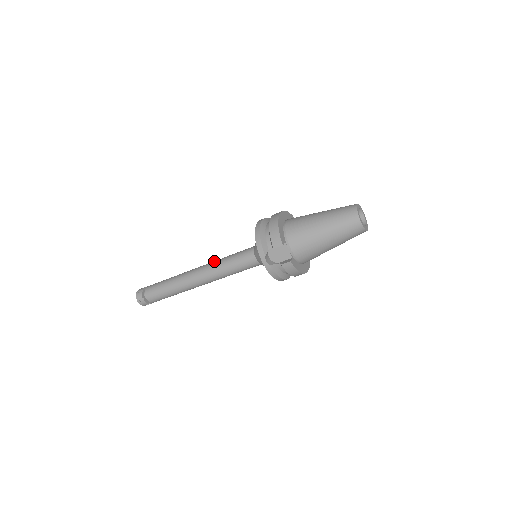
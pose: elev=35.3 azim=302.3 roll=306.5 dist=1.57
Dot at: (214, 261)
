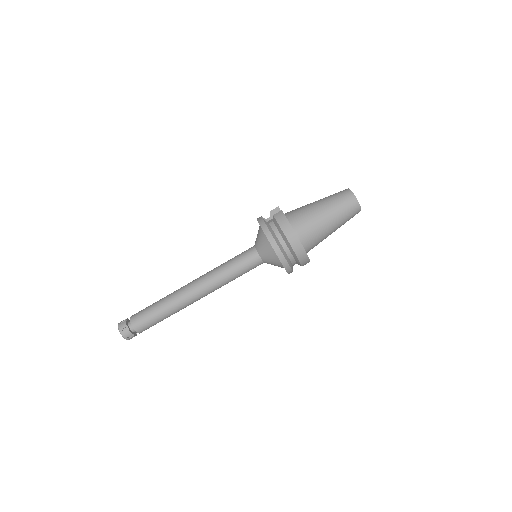
Dot at: occluded
